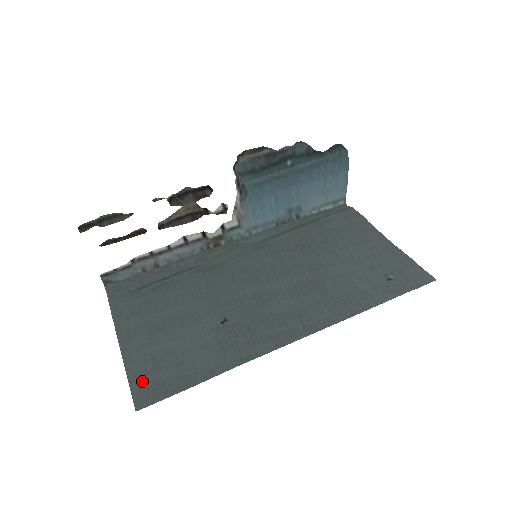
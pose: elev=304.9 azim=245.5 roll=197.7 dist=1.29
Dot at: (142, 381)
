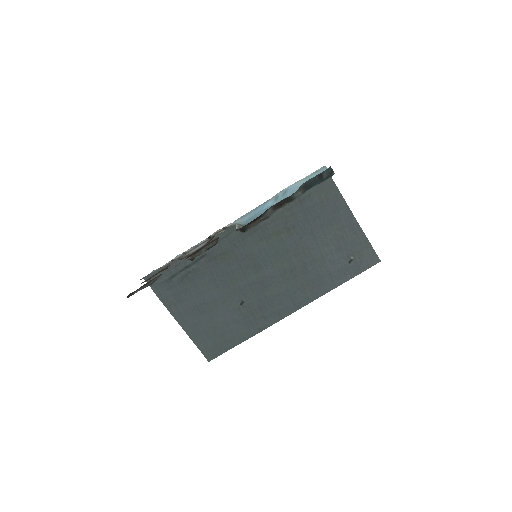
Dot at: (205, 346)
